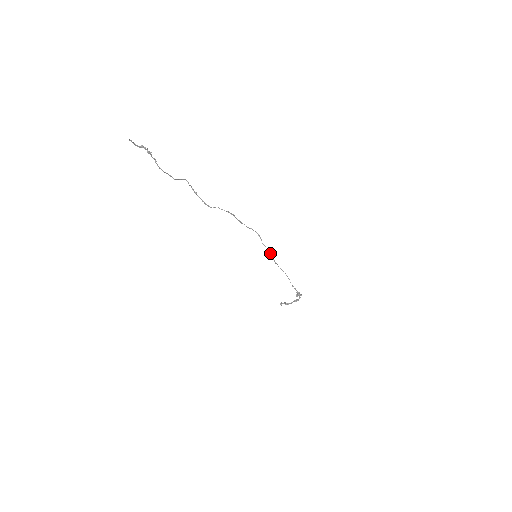
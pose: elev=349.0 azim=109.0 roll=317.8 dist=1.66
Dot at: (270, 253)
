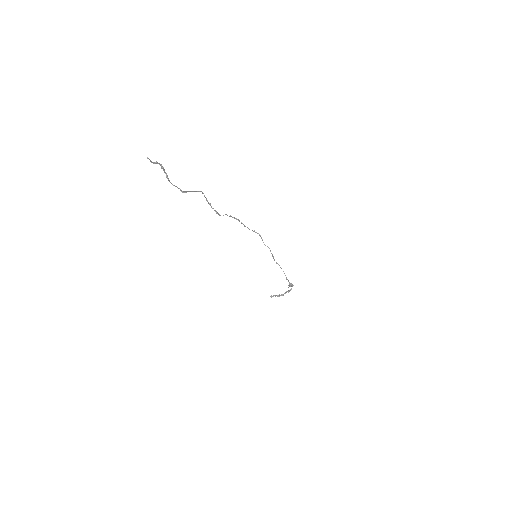
Dot at: (270, 251)
